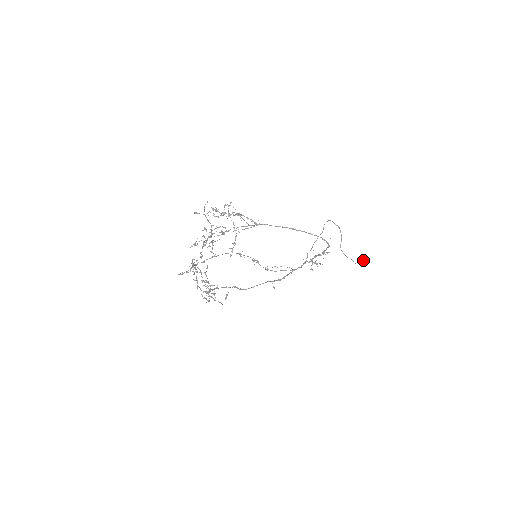
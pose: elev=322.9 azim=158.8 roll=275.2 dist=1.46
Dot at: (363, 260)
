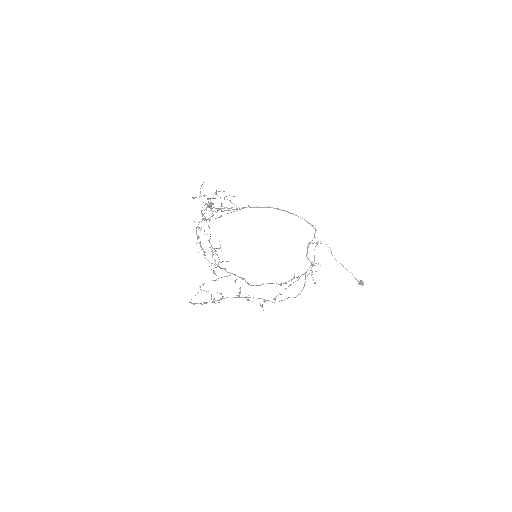
Dot at: (363, 283)
